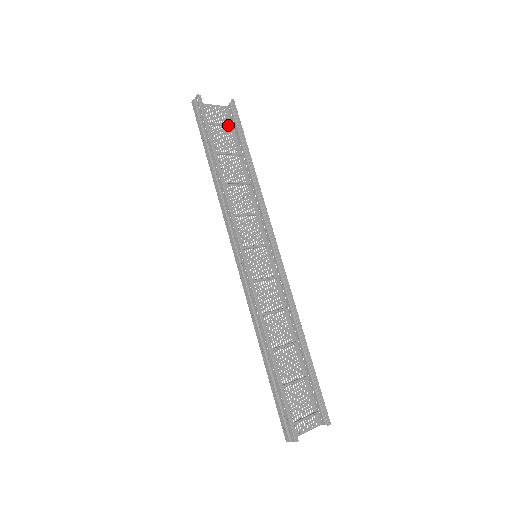
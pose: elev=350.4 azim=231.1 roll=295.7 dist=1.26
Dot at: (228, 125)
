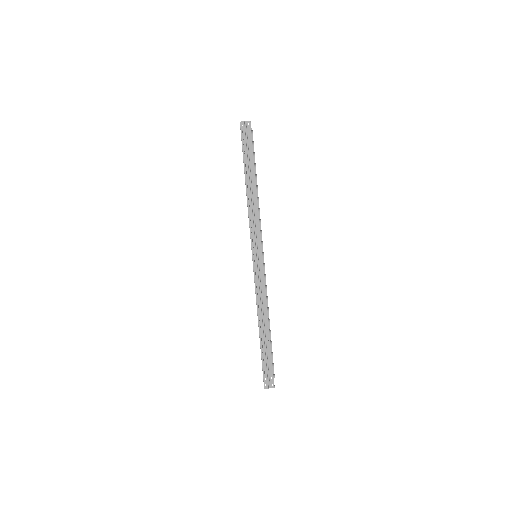
Dot at: occluded
